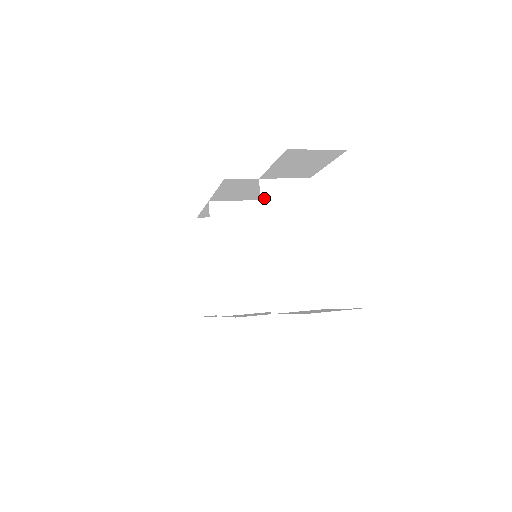
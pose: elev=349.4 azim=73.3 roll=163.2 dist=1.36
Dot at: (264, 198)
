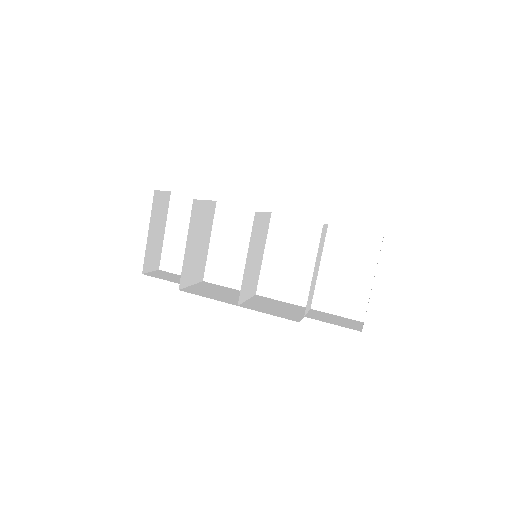
Dot at: (321, 238)
